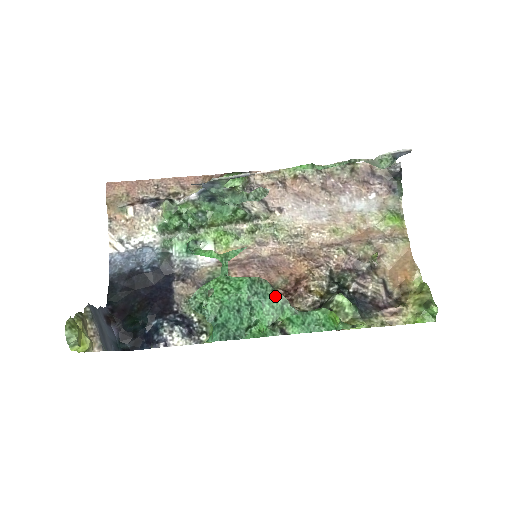
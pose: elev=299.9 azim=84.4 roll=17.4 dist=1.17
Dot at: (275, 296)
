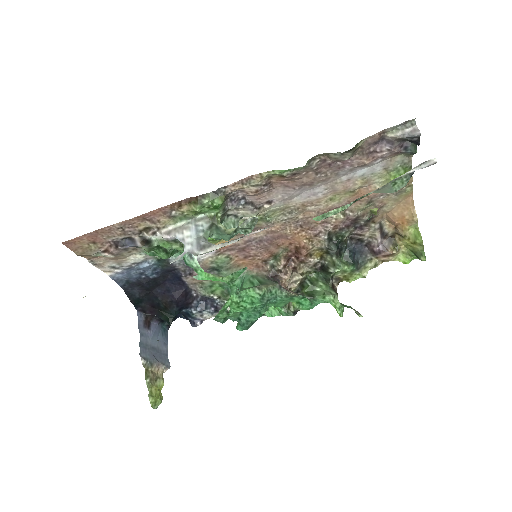
Dot at: (285, 297)
